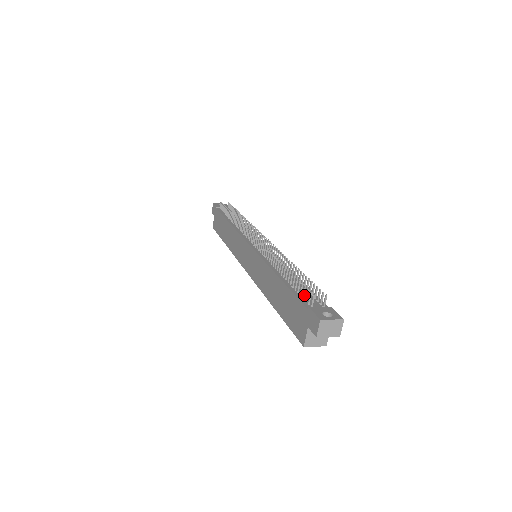
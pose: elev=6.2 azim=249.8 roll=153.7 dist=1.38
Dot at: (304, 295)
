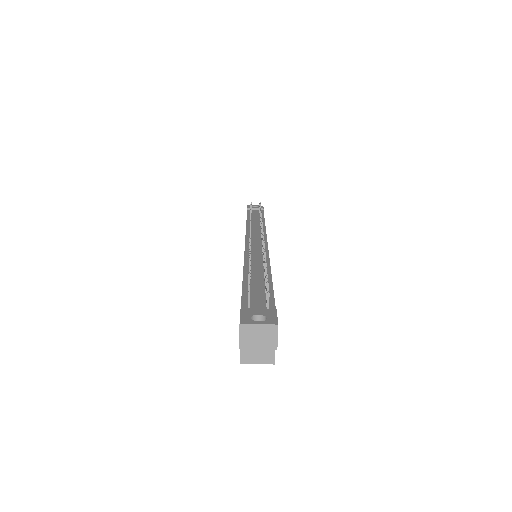
Dot at: occluded
